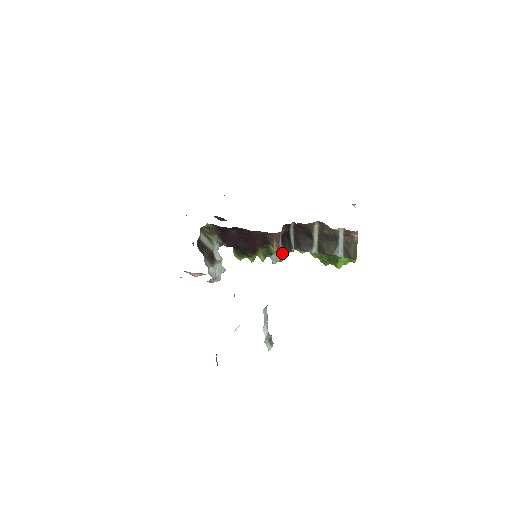
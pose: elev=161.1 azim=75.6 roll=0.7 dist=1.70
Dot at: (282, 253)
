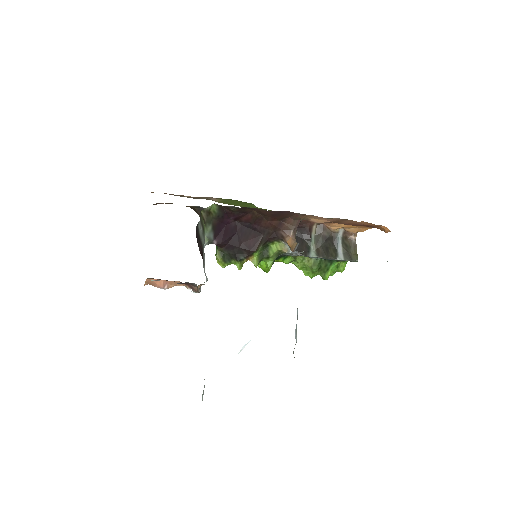
Dot at: occluded
